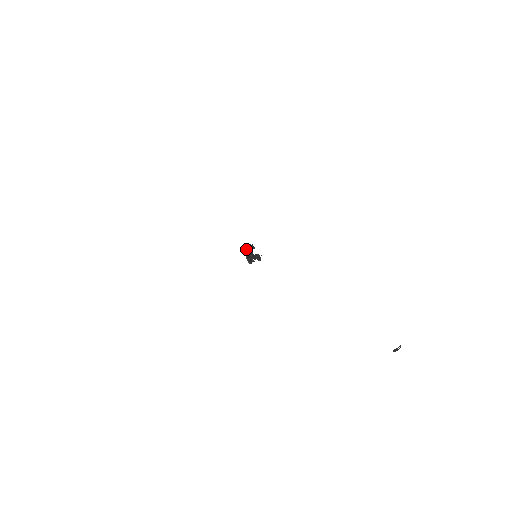
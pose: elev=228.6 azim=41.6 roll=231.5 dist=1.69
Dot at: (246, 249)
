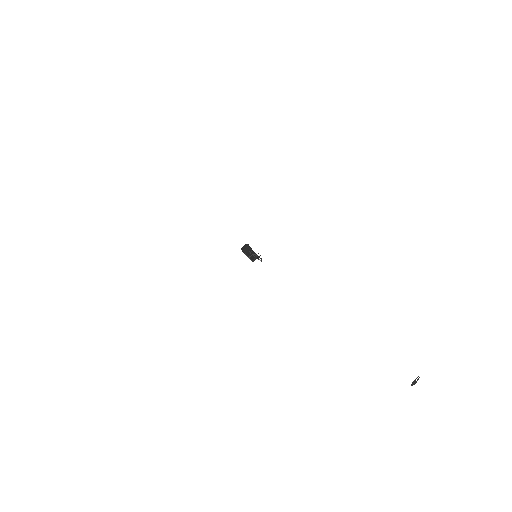
Dot at: (243, 248)
